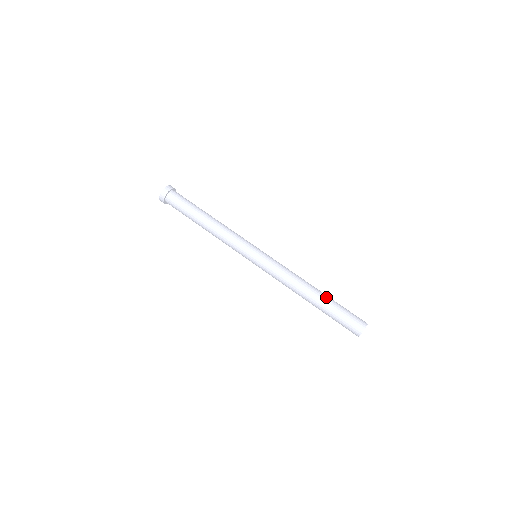
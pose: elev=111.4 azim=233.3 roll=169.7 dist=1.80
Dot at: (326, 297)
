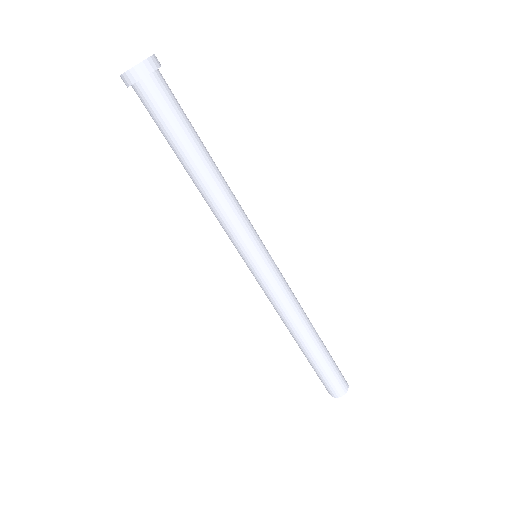
Dot at: (311, 355)
